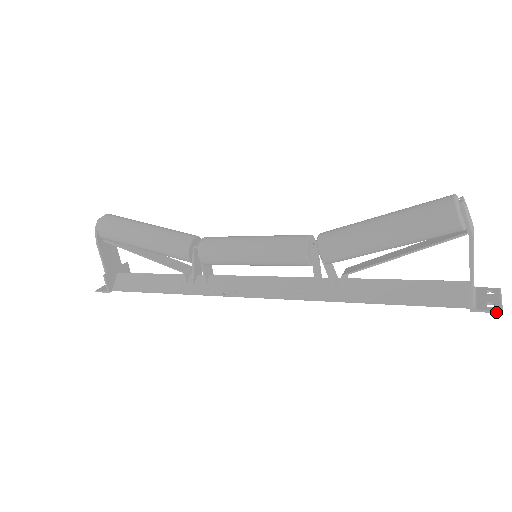
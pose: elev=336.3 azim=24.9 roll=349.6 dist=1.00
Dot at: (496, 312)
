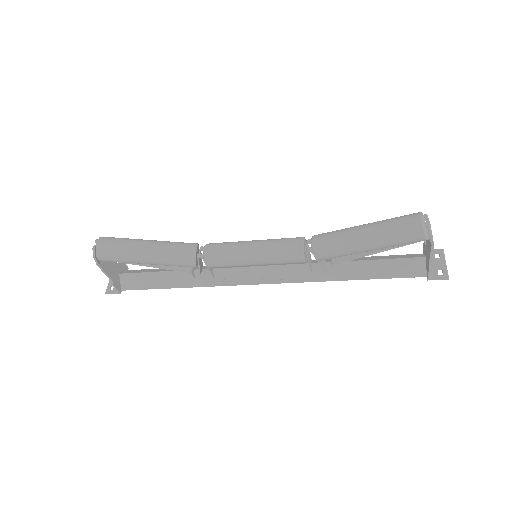
Dot at: (445, 279)
